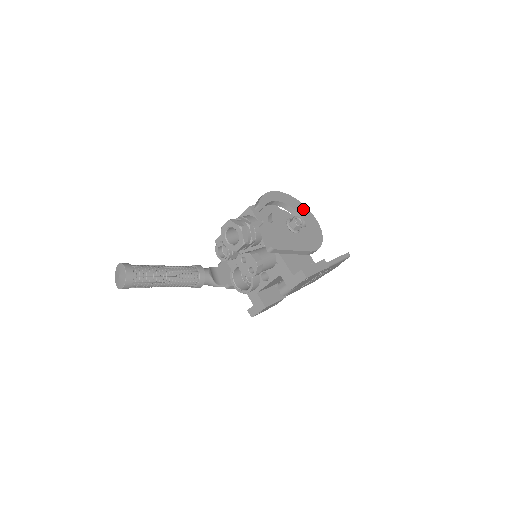
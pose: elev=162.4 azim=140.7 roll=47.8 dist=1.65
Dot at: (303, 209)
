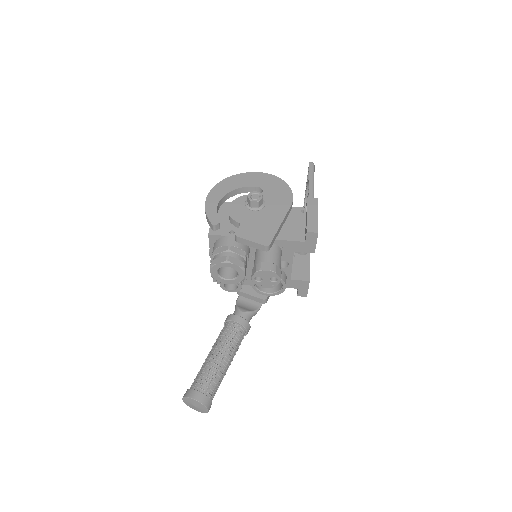
Dot at: (242, 178)
